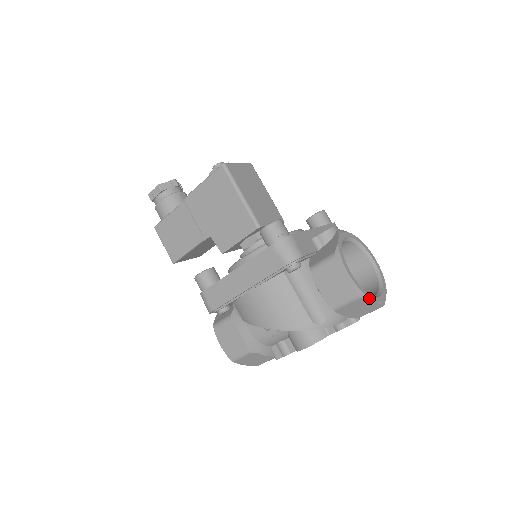
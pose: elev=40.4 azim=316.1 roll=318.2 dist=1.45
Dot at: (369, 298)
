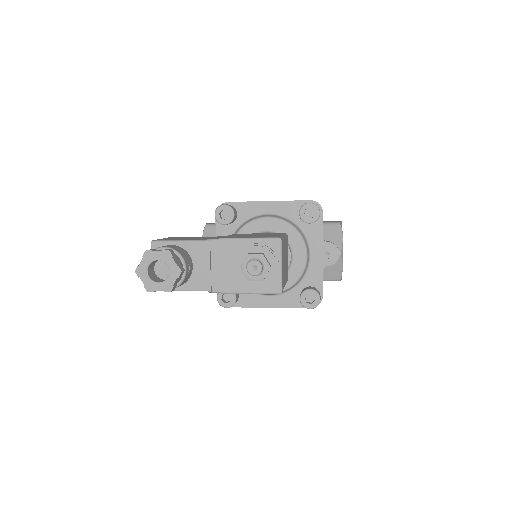
Dot at: occluded
